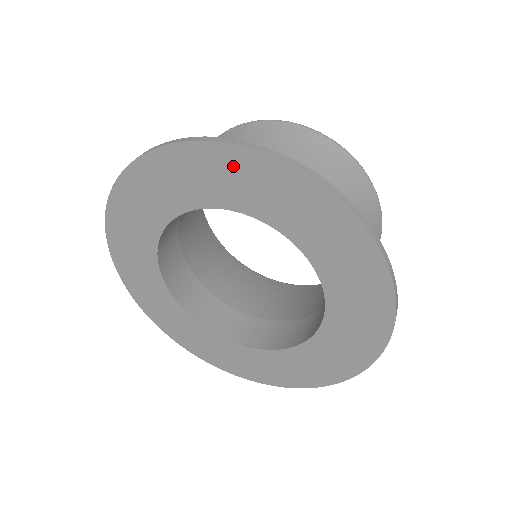
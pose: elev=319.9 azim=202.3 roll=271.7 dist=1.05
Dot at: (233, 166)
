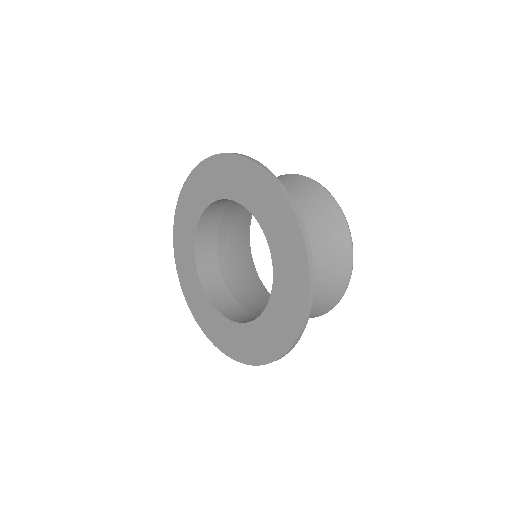
Dot at: (223, 167)
